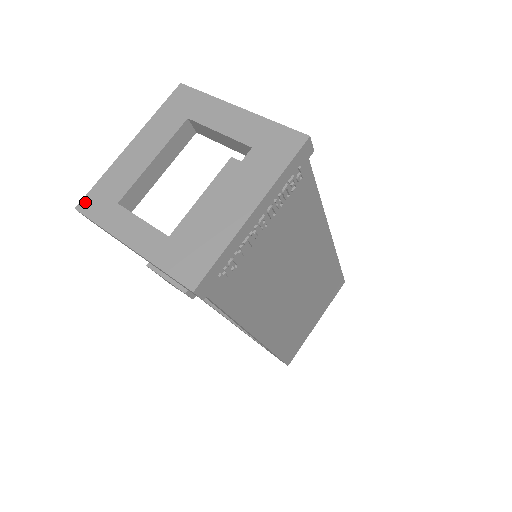
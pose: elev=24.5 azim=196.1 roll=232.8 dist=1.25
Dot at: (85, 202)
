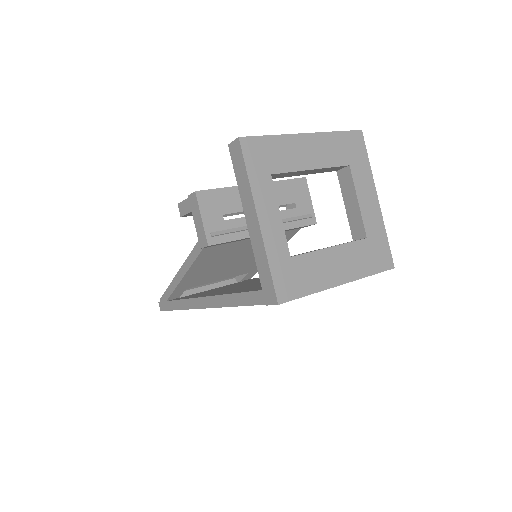
Dot at: (250, 142)
